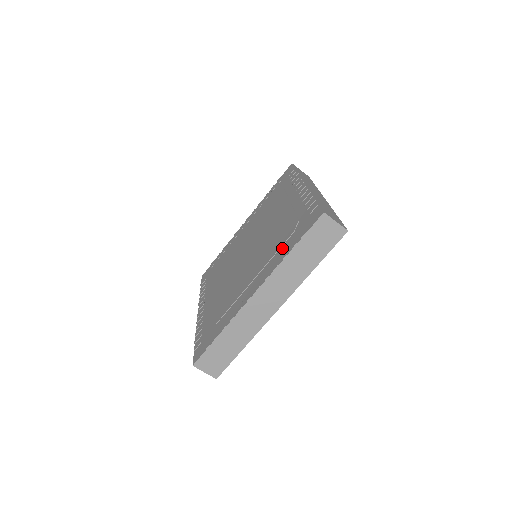
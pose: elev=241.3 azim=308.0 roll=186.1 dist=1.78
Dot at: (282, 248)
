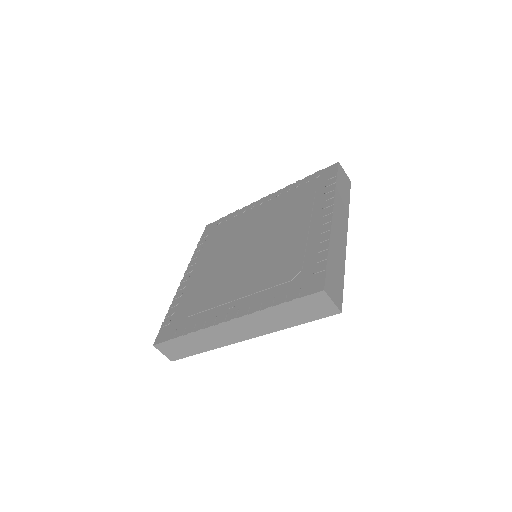
Dot at: (273, 290)
